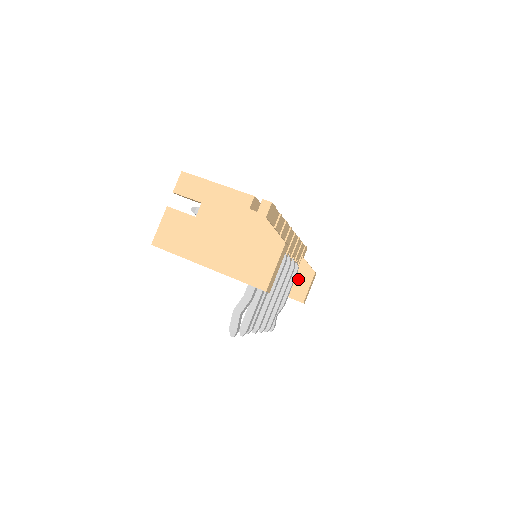
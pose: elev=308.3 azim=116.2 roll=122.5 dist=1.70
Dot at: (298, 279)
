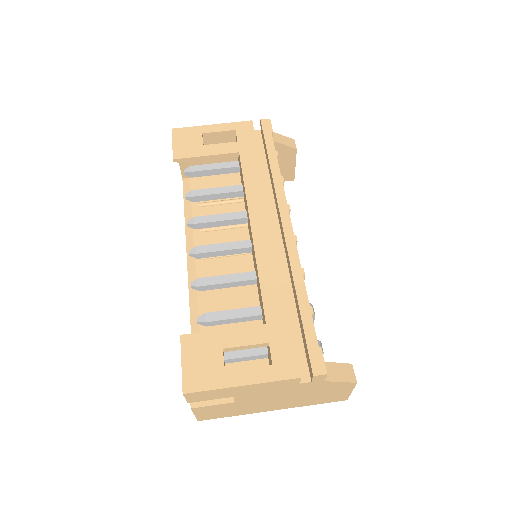
Dot at: occluded
